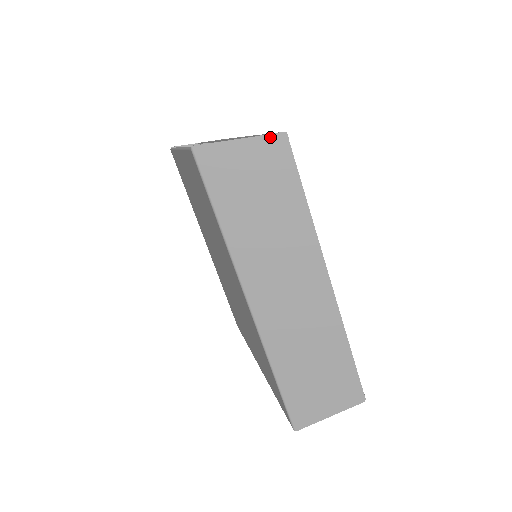
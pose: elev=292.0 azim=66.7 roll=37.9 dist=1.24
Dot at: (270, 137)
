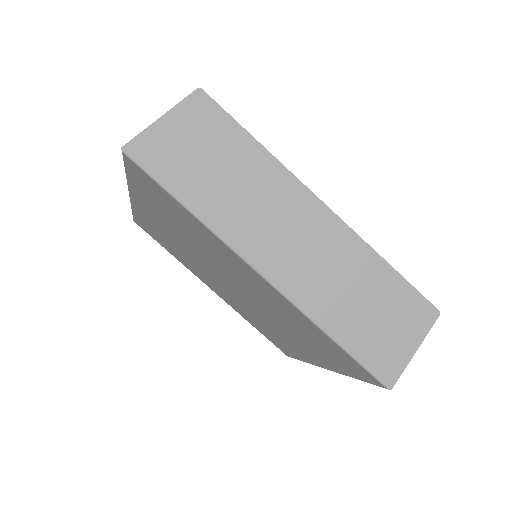
Dot at: (187, 100)
